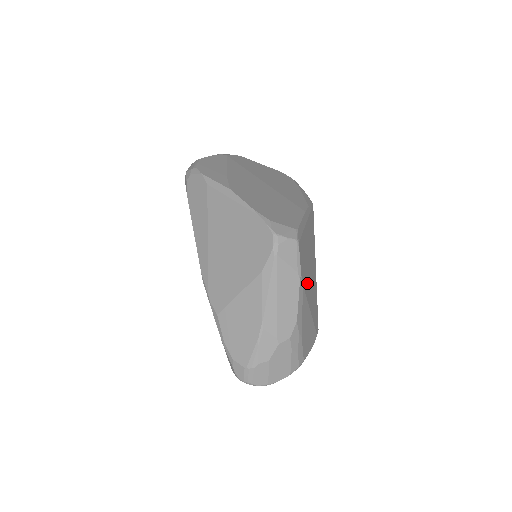
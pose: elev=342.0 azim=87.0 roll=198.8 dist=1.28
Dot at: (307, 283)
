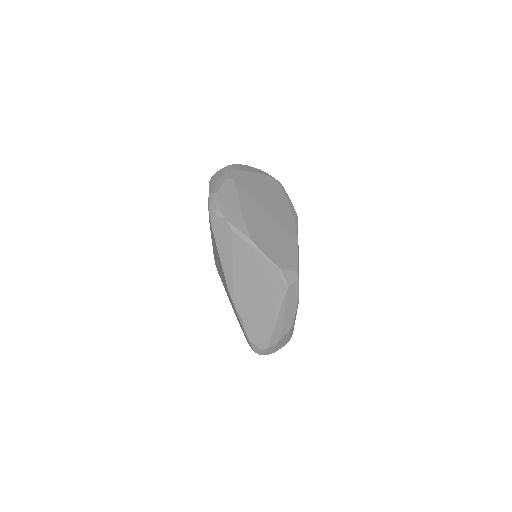
Dot at: occluded
